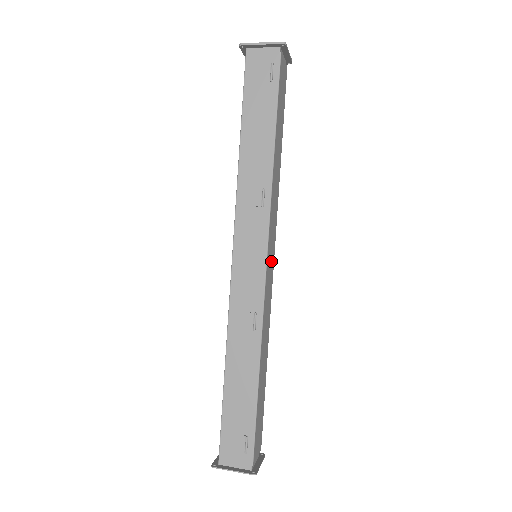
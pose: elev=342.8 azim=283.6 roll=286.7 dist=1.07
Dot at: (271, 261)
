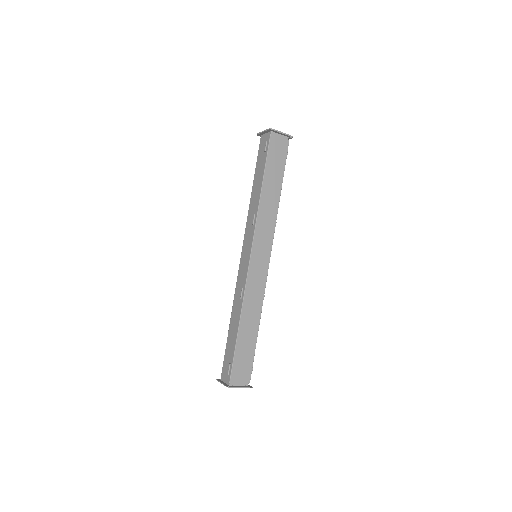
Dot at: (262, 259)
